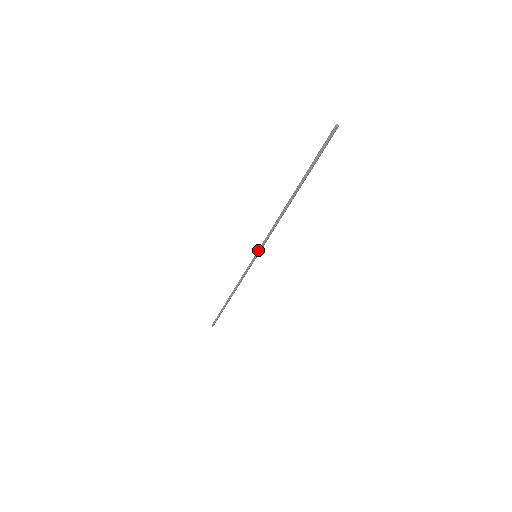
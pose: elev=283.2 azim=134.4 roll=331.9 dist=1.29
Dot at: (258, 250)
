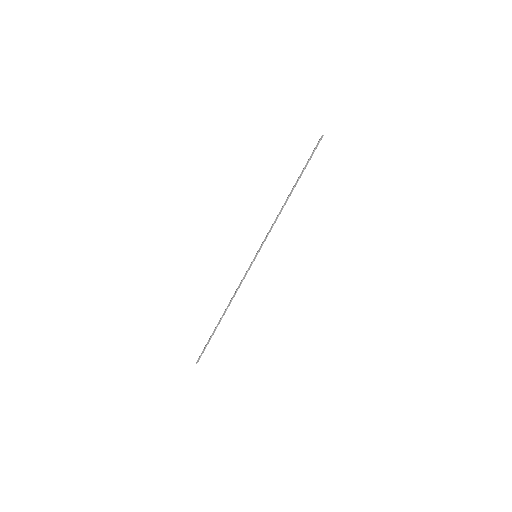
Dot at: (259, 249)
